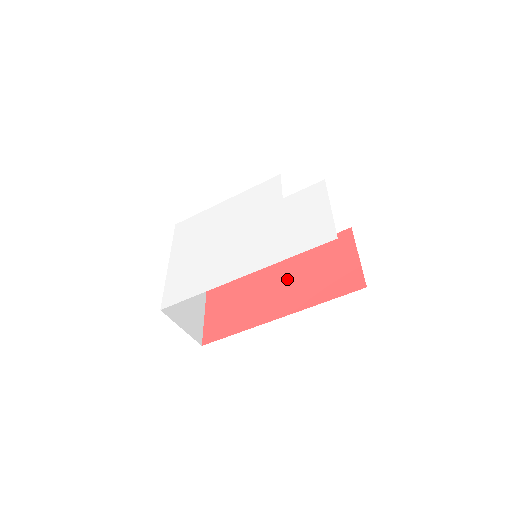
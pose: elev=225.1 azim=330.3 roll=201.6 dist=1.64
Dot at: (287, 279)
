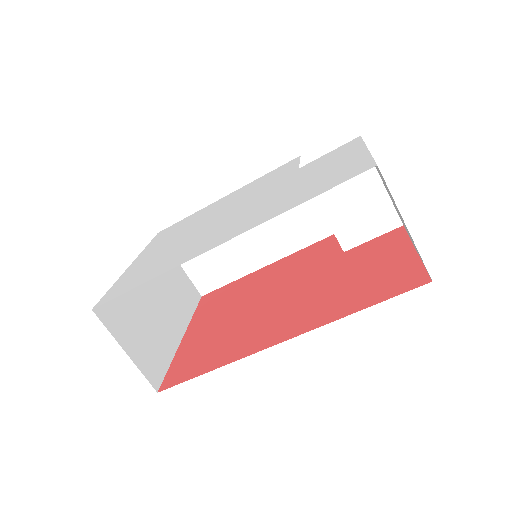
Dot at: (302, 295)
